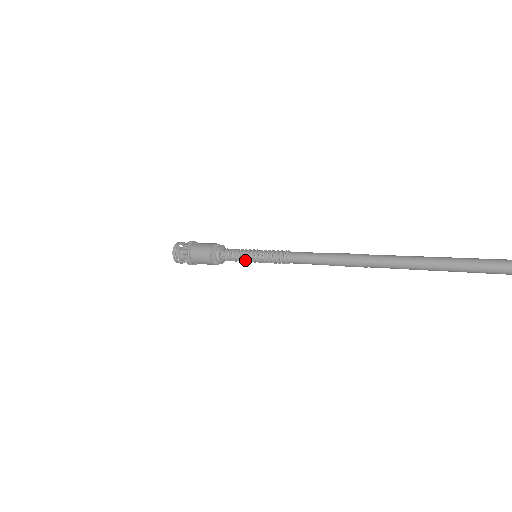
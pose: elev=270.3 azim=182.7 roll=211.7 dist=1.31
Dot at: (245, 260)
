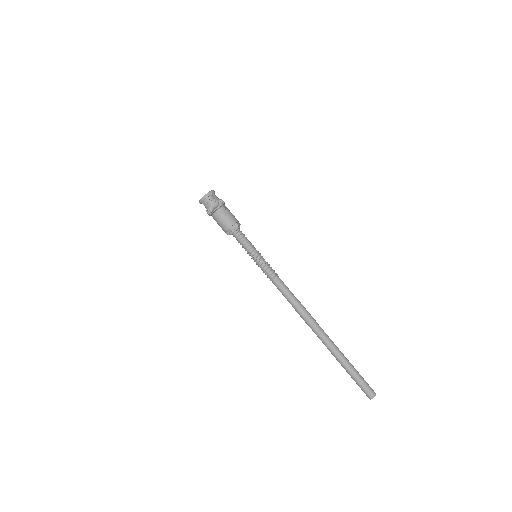
Dot at: (248, 253)
